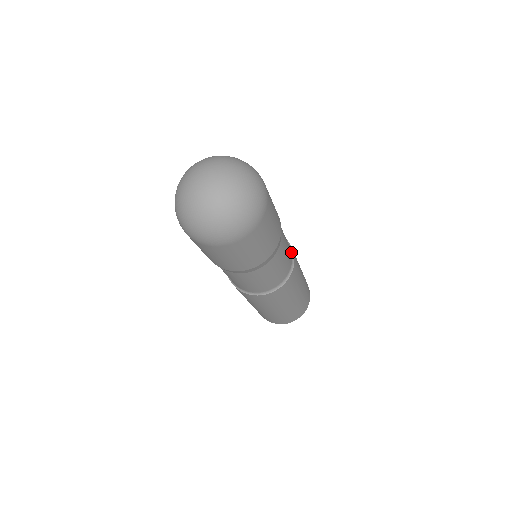
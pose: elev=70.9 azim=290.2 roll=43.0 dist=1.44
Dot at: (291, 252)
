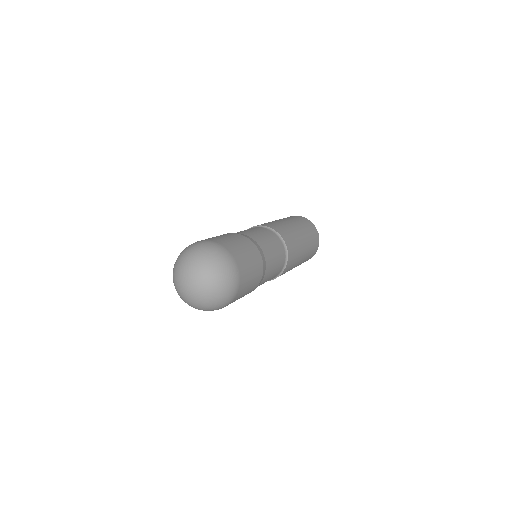
Dot at: (285, 254)
